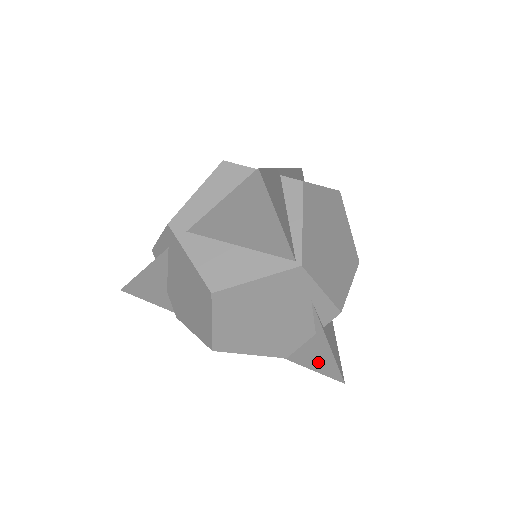
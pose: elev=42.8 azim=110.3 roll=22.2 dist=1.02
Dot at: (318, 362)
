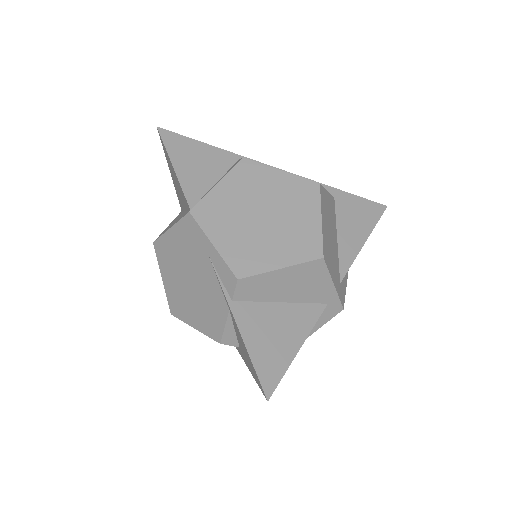
Dot at: (249, 362)
